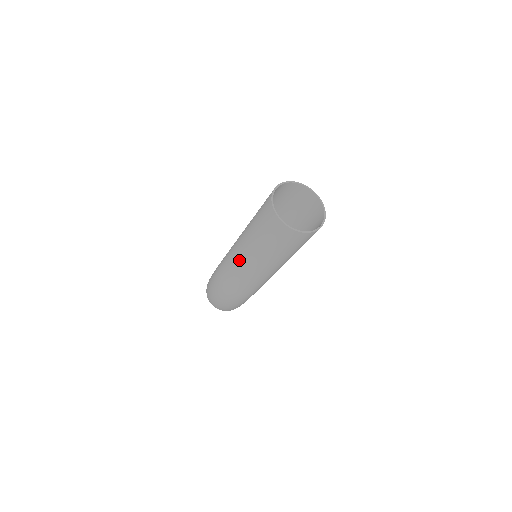
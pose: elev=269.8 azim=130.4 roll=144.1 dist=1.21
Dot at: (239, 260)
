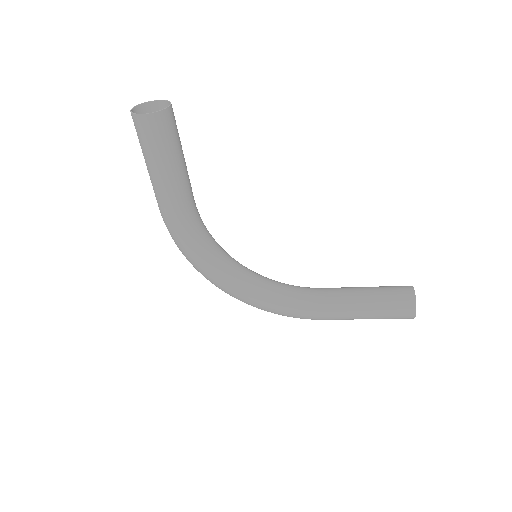
Dot at: occluded
